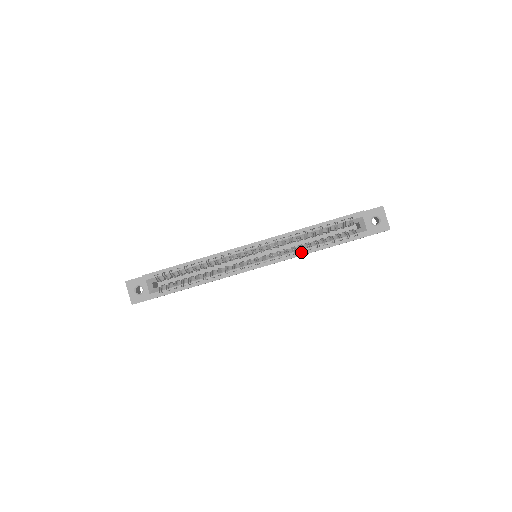
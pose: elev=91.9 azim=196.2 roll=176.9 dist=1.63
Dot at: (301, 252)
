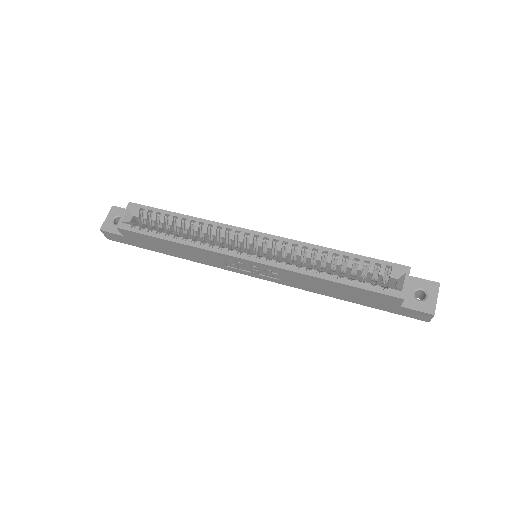
Dot at: (306, 270)
